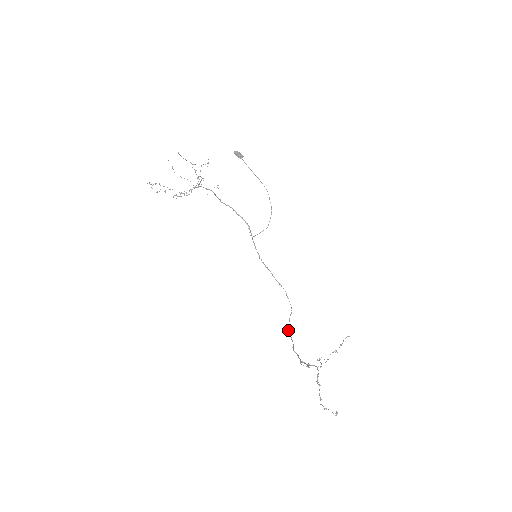
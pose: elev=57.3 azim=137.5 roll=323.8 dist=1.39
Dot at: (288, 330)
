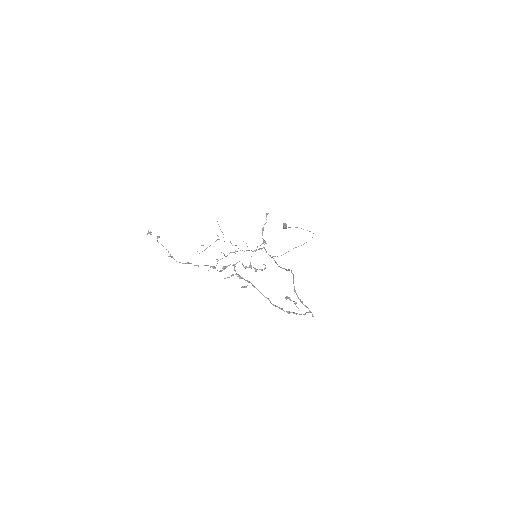
Dot at: occluded
